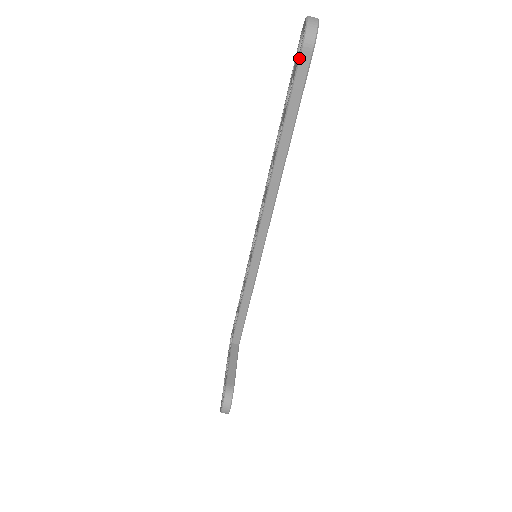
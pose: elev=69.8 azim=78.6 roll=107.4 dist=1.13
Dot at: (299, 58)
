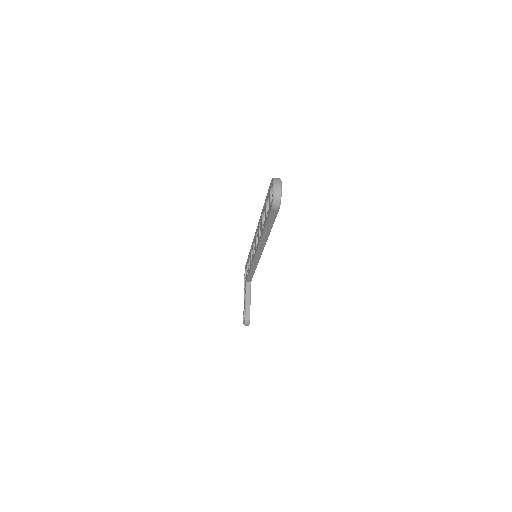
Dot at: (271, 211)
